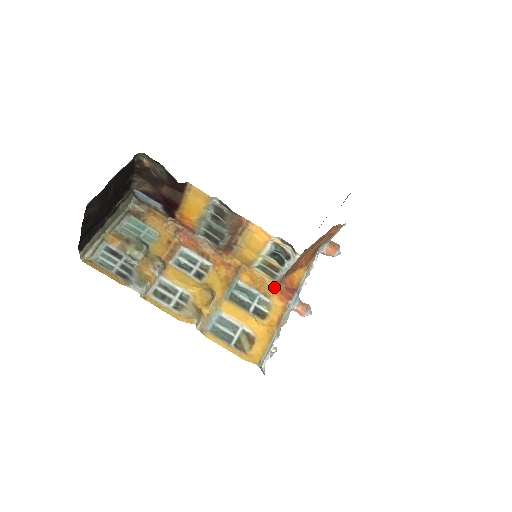
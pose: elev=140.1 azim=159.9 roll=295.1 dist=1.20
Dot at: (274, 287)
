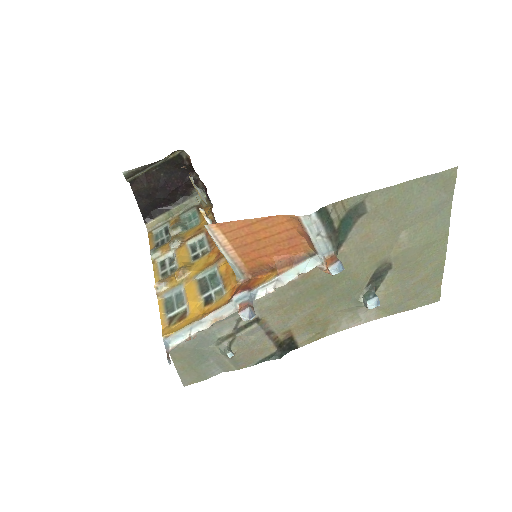
Dot at: (237, 282)
